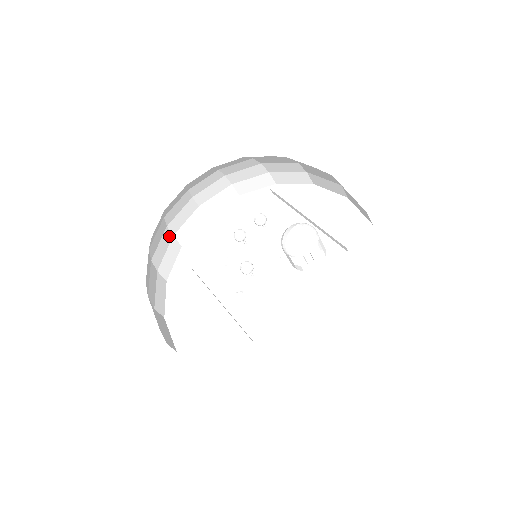
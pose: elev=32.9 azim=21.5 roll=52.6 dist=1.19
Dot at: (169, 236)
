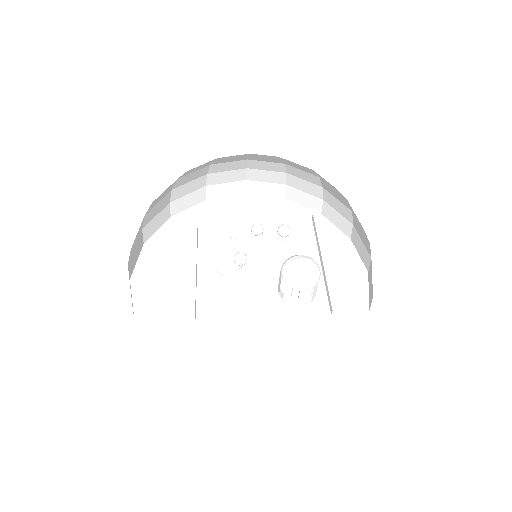
Dot at: (202, 183)
